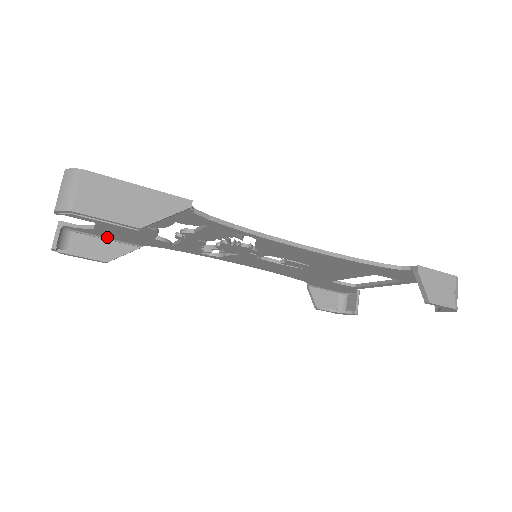
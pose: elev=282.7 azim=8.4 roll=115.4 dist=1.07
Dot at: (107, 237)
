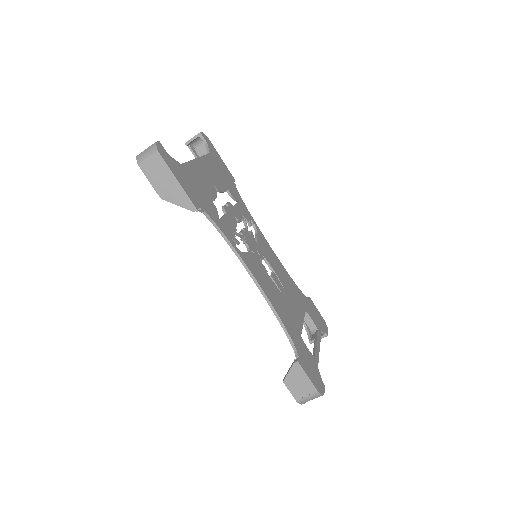
Dot at: occluded
